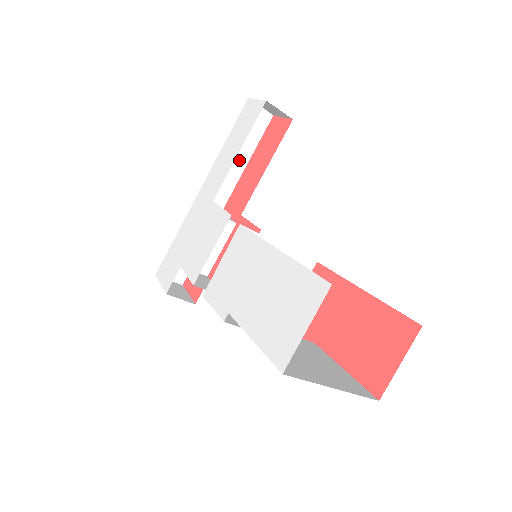
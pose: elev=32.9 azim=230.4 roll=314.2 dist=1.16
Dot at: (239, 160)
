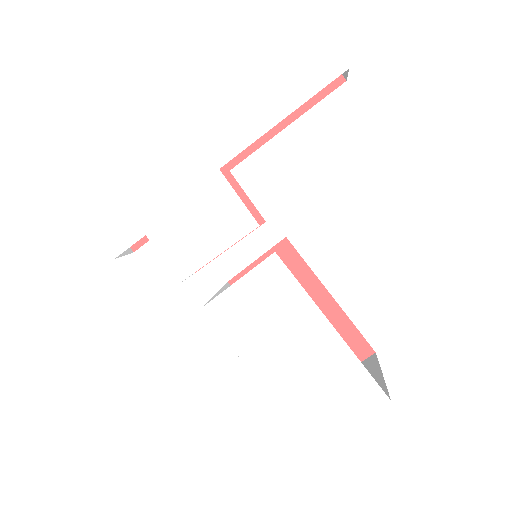
Dot at: occluded
